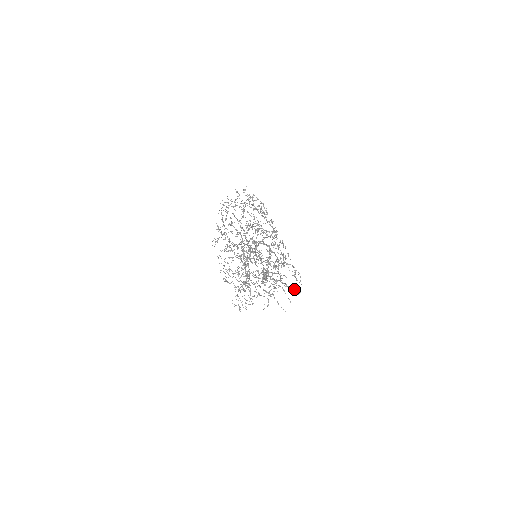
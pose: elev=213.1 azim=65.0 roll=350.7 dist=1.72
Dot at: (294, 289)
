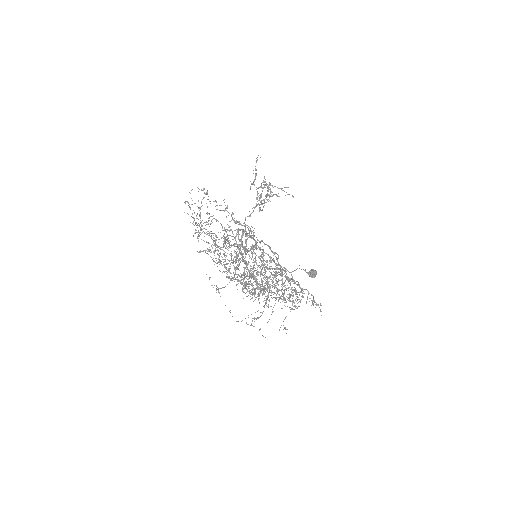
Dot at: (309, 275)
